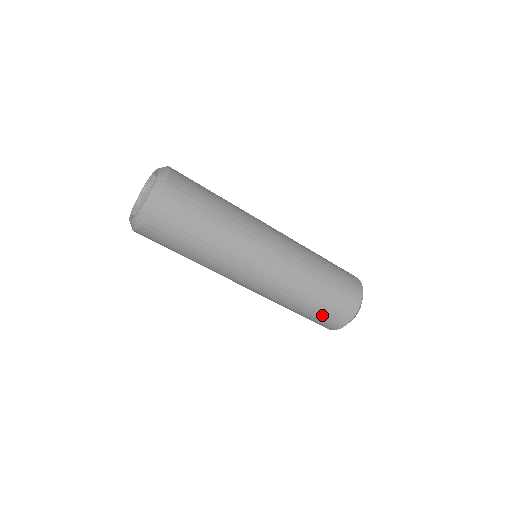
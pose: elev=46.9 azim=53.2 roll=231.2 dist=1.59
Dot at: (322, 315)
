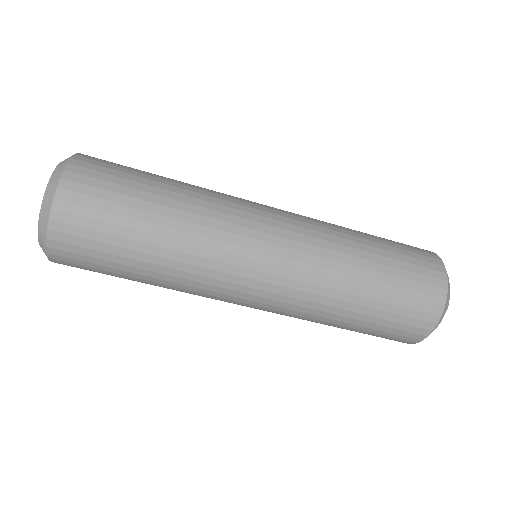
Dot at: (383, 326)
